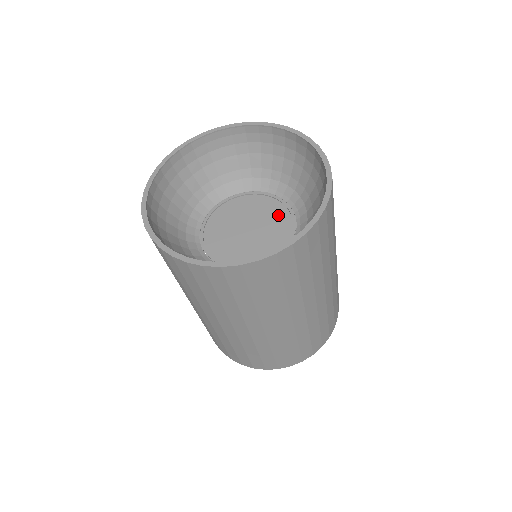
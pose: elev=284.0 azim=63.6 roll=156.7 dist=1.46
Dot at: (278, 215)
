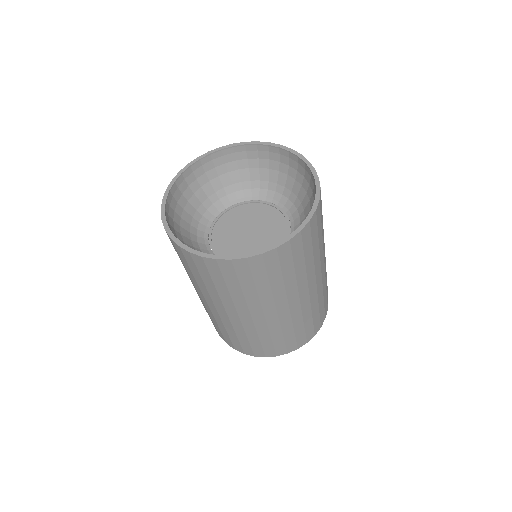
Dot at: (269, 214)
